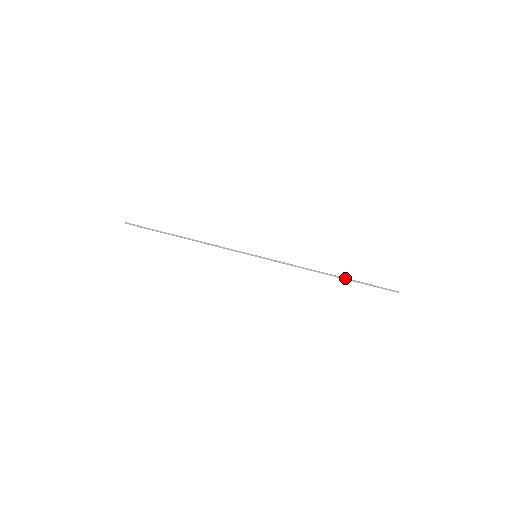
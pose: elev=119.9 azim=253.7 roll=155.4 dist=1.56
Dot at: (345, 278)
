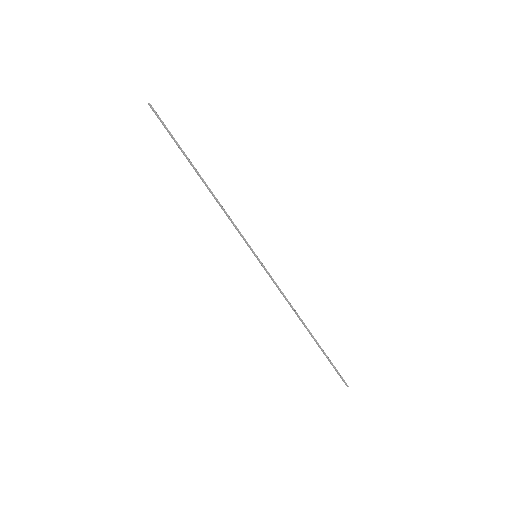
Dot at: (316, 342)
